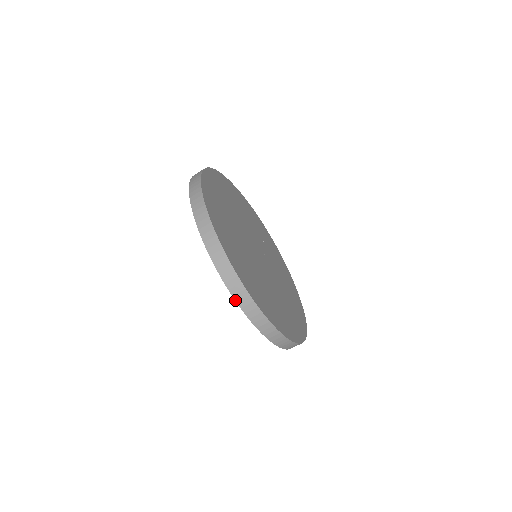
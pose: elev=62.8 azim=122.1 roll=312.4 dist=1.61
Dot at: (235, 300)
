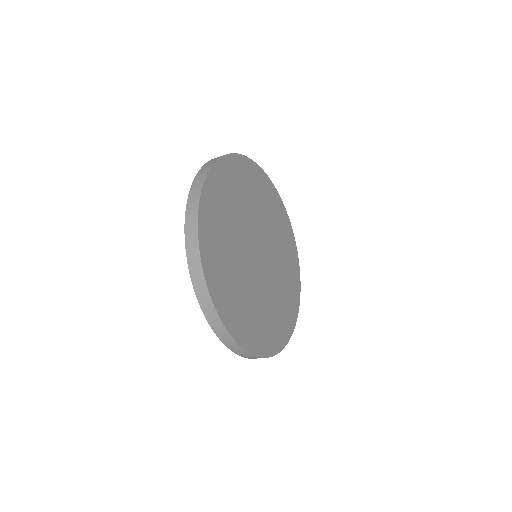
Dot at: (190, 276)
